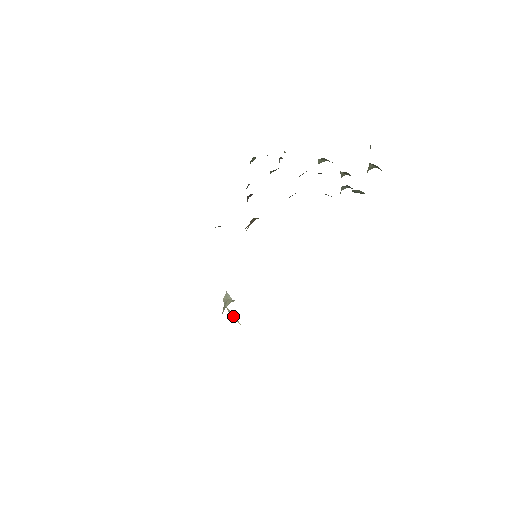
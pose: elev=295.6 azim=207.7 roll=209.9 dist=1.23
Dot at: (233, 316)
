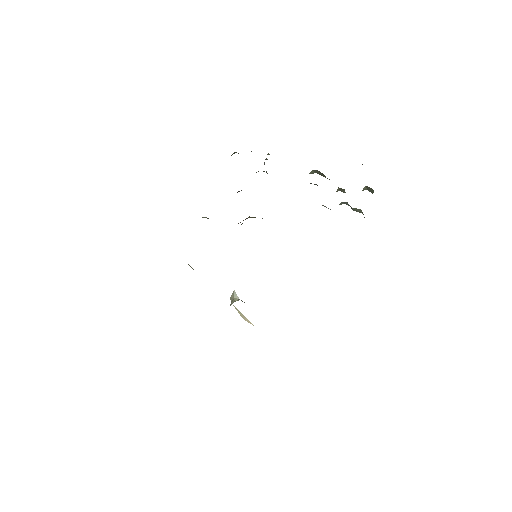
Dot at: (244, 316)
